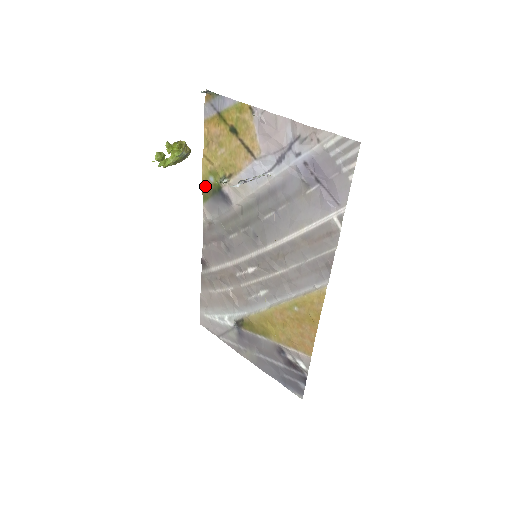
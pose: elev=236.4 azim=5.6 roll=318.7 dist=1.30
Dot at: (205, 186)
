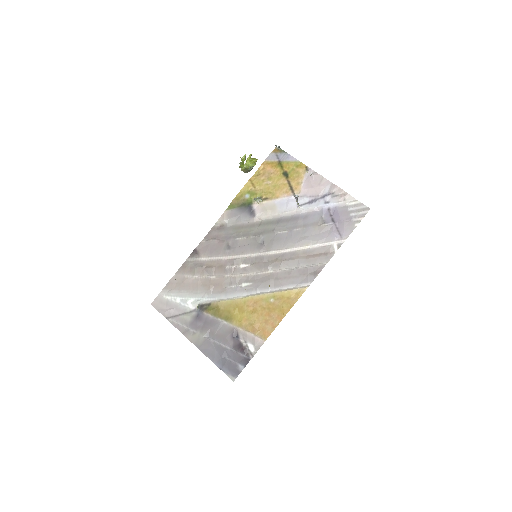
Dot at: (238, 199)
